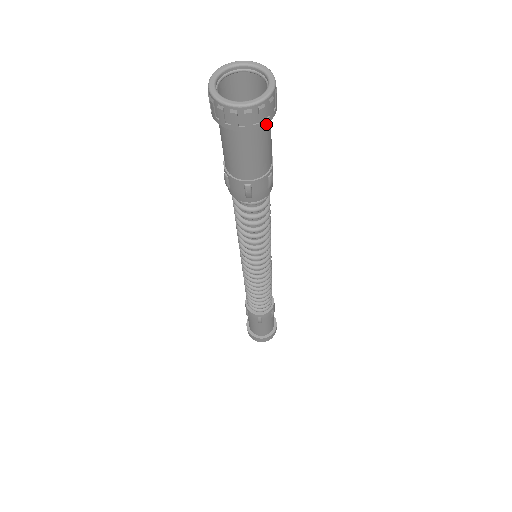
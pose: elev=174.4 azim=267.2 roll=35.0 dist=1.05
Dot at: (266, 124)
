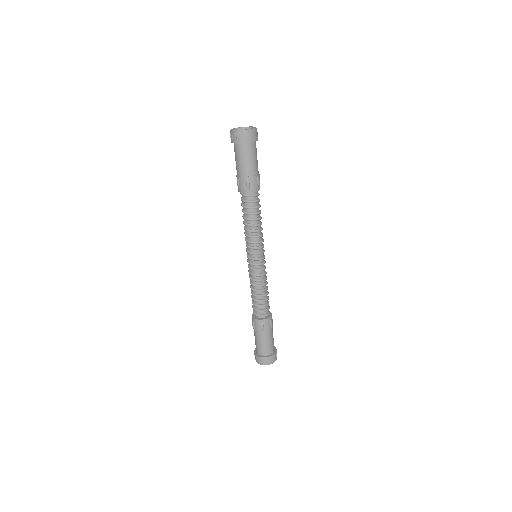
Dot at: (254, 145)
